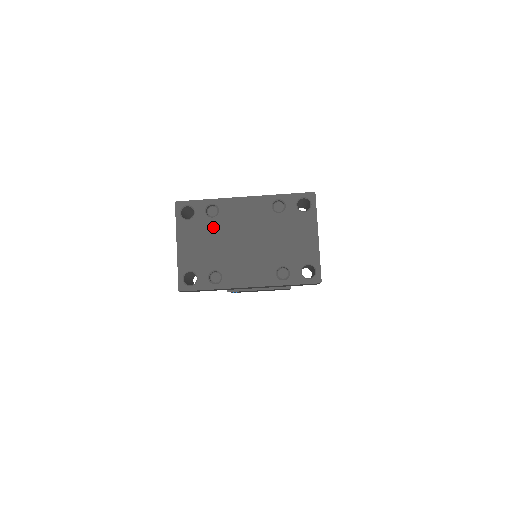
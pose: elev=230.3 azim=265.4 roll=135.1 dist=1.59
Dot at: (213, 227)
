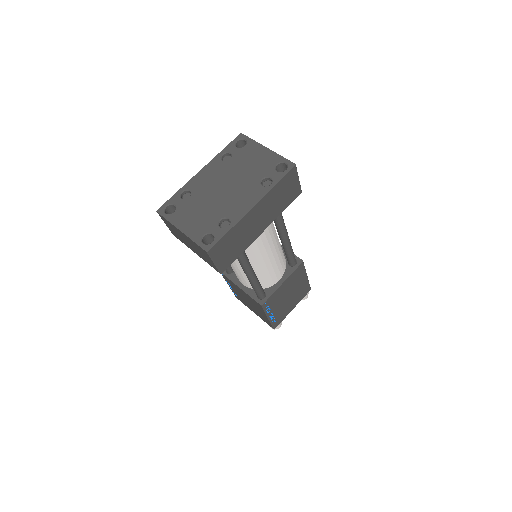
Dot at: (195, 201)
